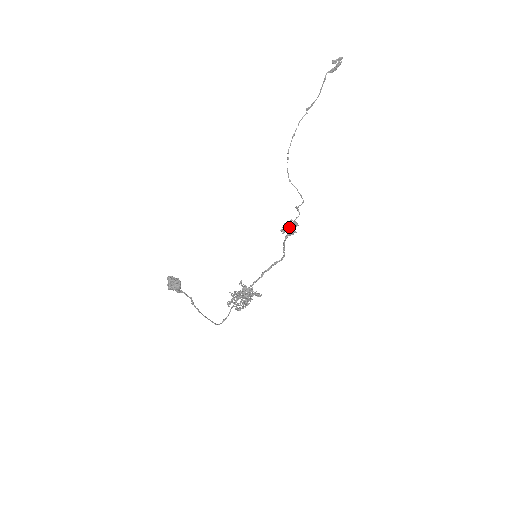
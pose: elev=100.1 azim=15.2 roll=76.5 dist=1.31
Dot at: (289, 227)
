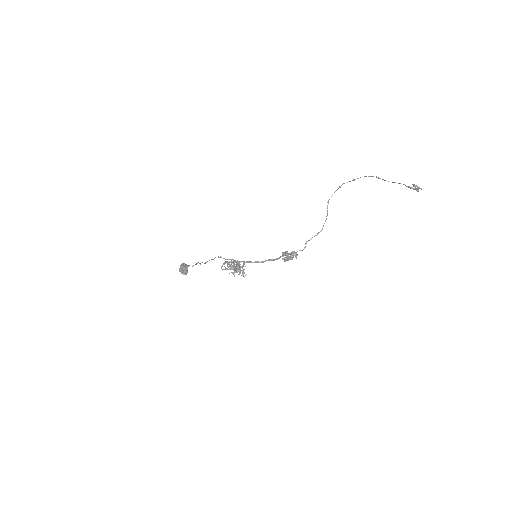
Dot at: (288, 258)
